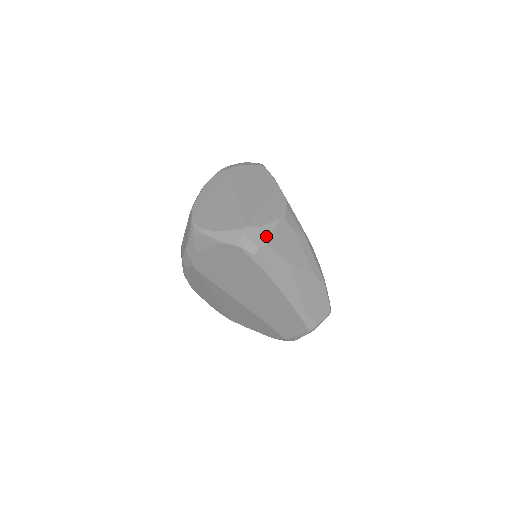
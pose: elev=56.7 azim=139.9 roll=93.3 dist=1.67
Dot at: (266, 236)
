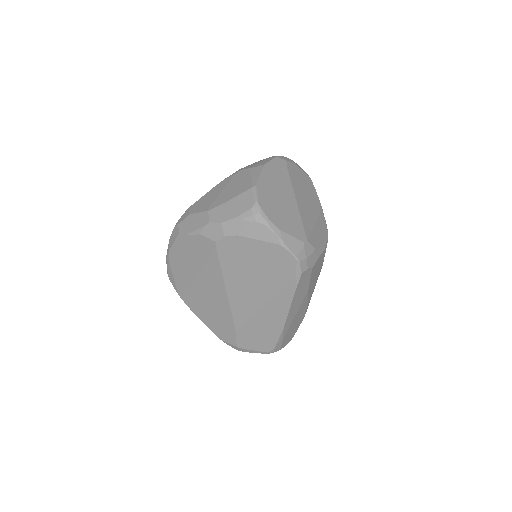
Dot at: (315, 259)
